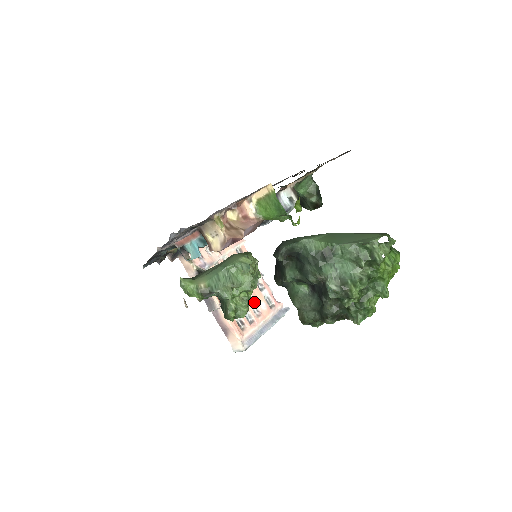
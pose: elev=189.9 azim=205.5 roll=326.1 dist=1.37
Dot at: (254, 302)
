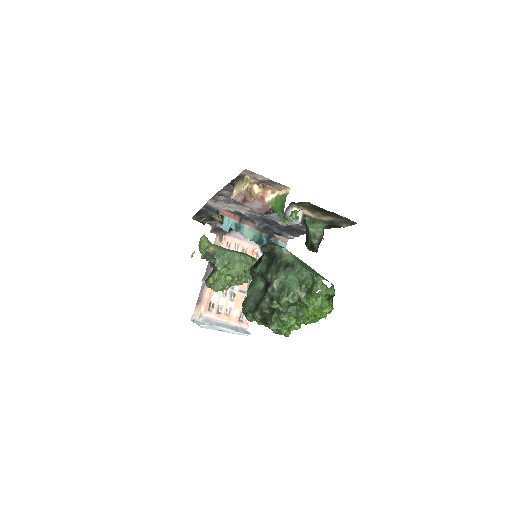
Dot at: (233, 304)
